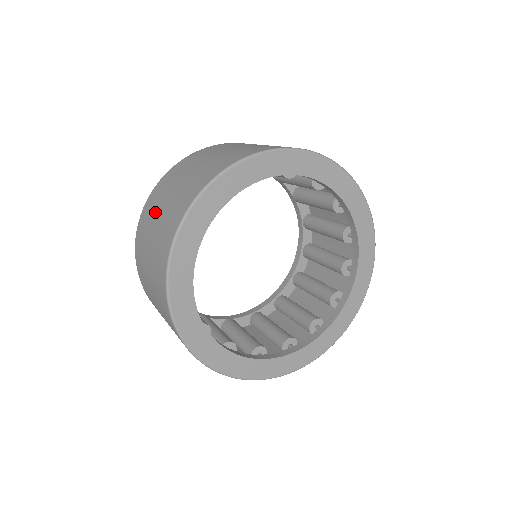
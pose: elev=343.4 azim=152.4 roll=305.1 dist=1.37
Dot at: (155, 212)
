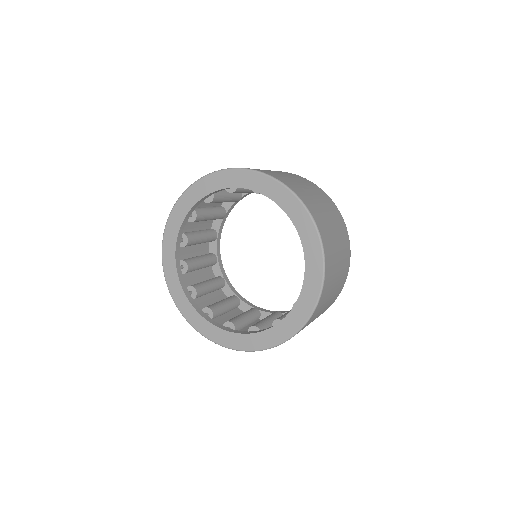
Dot at: occluded
